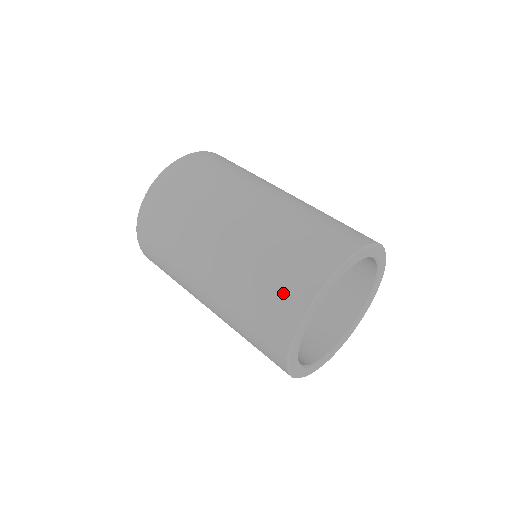
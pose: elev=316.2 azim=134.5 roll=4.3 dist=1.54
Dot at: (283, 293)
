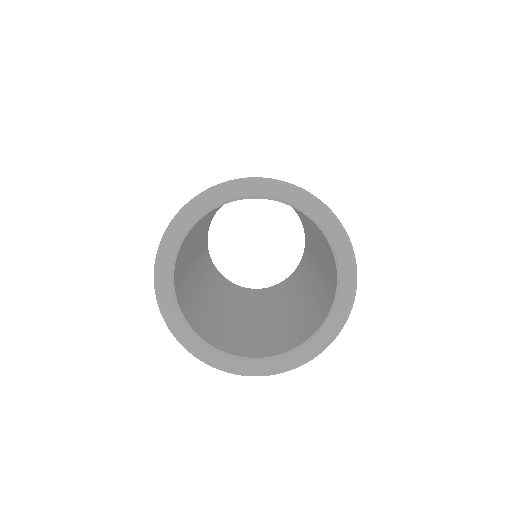
Dot at: occluded
